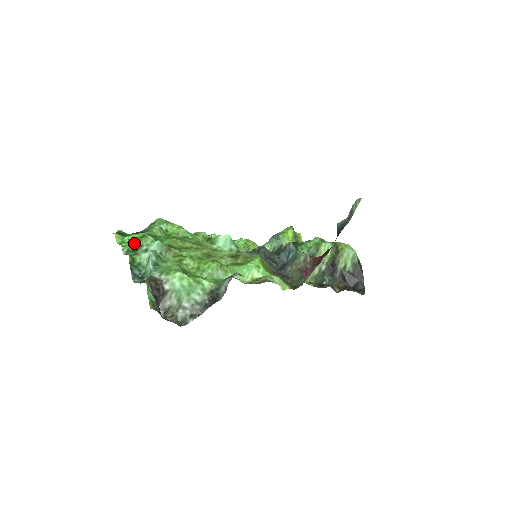
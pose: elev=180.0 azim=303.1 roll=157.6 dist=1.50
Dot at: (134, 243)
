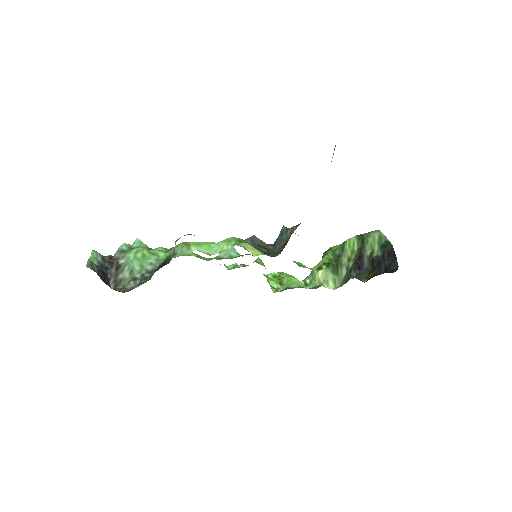
Dot at: occluded
